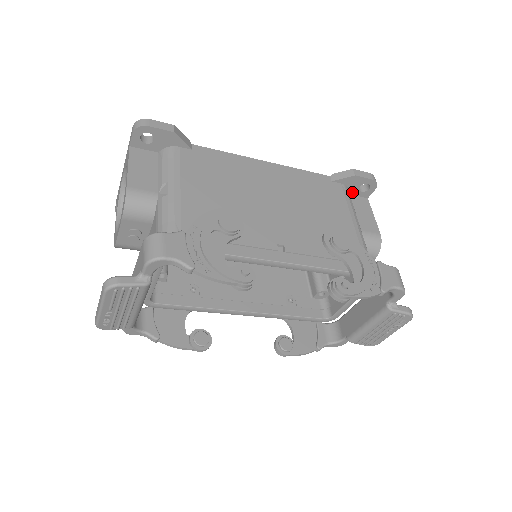
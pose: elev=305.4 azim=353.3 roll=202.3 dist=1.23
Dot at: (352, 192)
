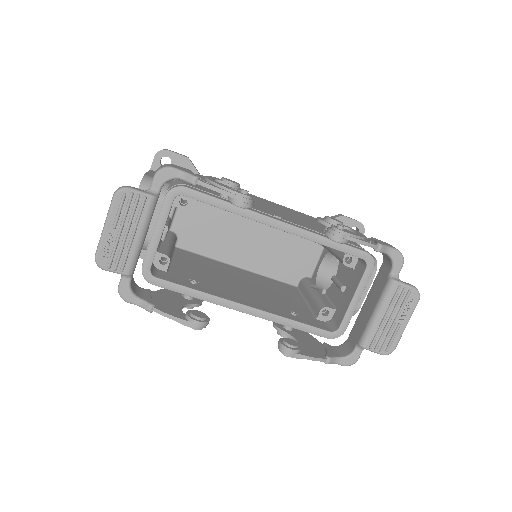
Dot at: occluded
